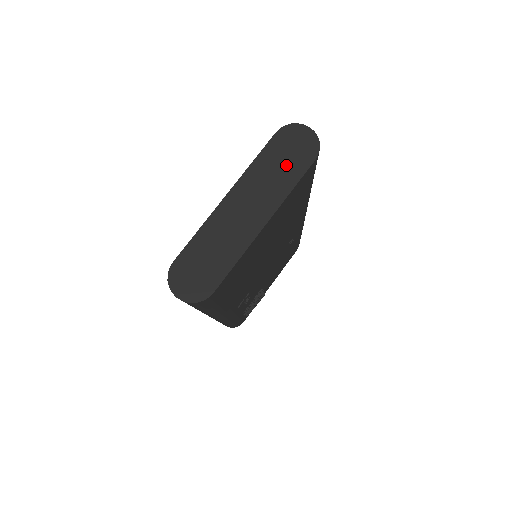
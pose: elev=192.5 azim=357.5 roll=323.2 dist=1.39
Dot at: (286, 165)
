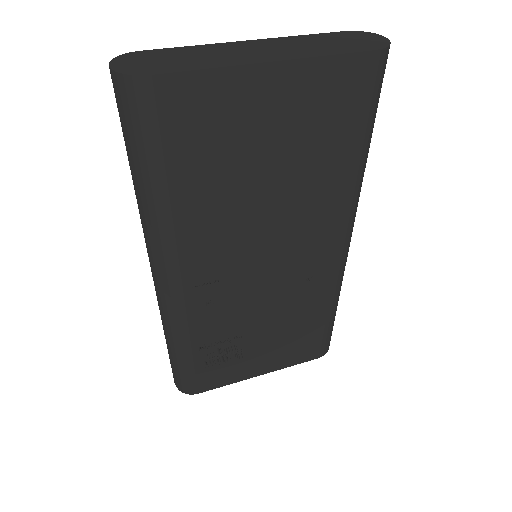
Dot at: (335, 44)
